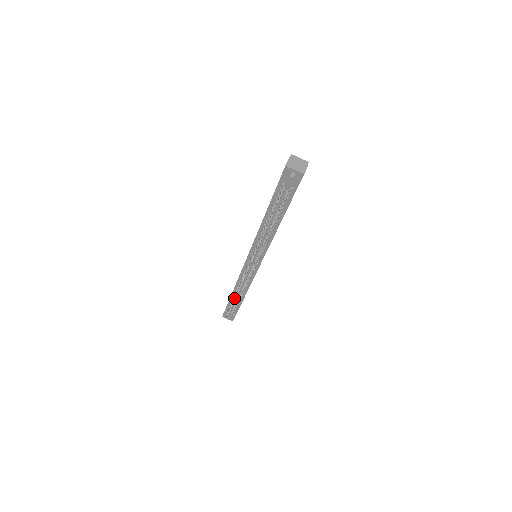
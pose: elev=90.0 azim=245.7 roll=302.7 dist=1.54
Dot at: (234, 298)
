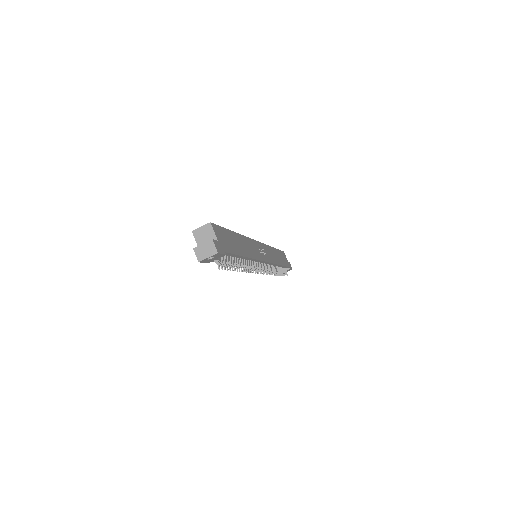
Dot at: occluded
